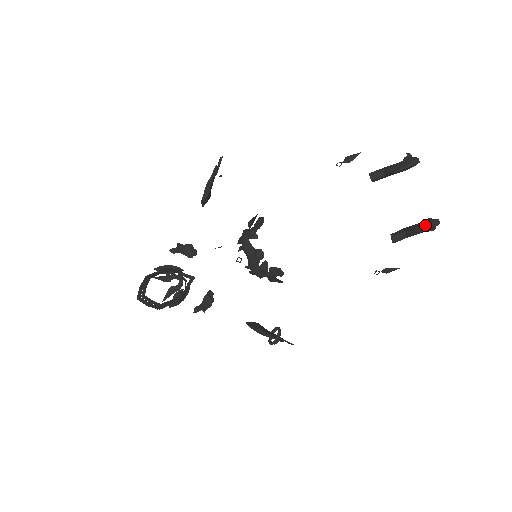
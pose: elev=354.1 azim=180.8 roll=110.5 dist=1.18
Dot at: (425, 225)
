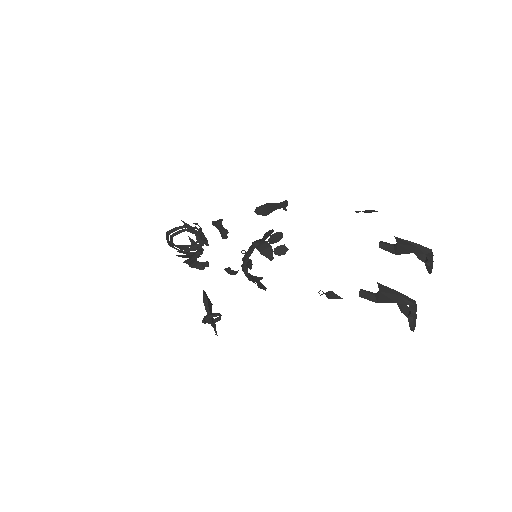
Dot at: occluded
